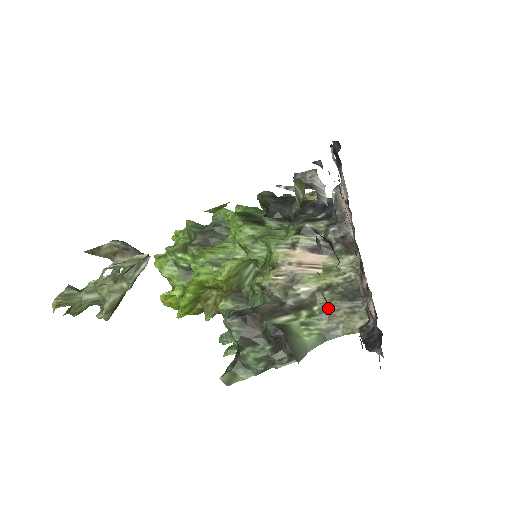
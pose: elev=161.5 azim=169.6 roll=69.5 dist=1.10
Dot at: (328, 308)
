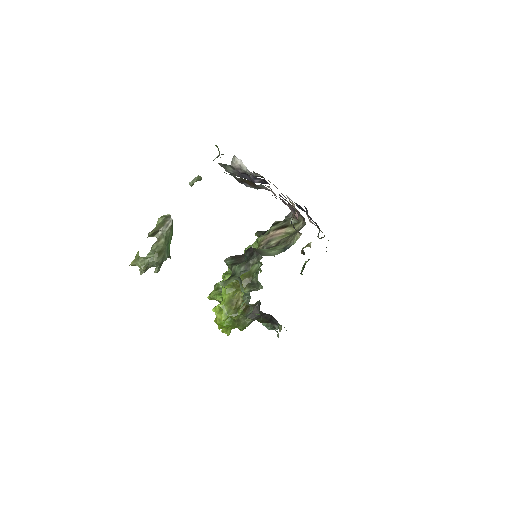
Dot at: (286, 240)
